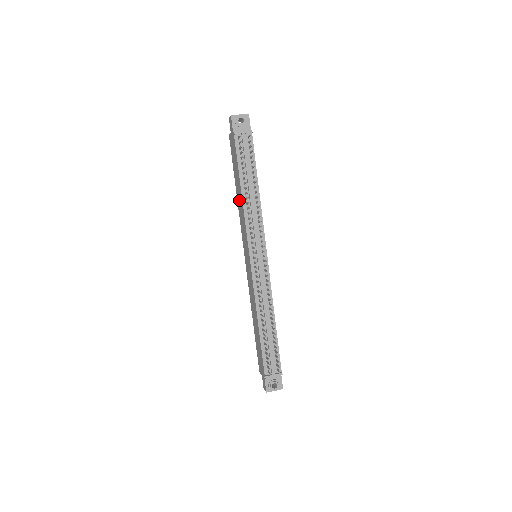
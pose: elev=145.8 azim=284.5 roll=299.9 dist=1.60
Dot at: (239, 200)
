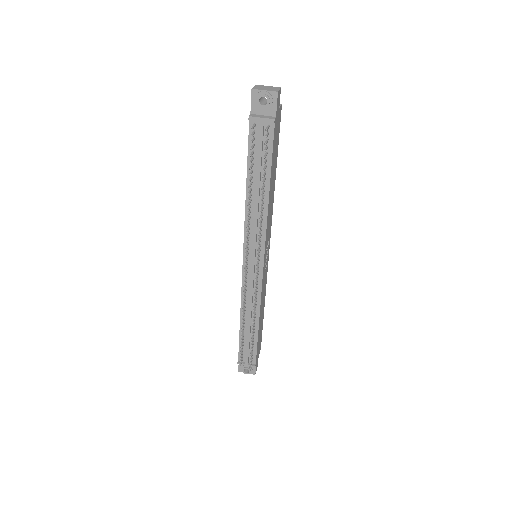
Dot at: occluded
